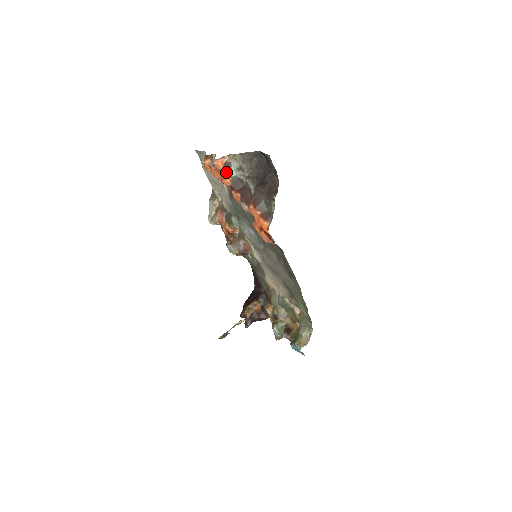
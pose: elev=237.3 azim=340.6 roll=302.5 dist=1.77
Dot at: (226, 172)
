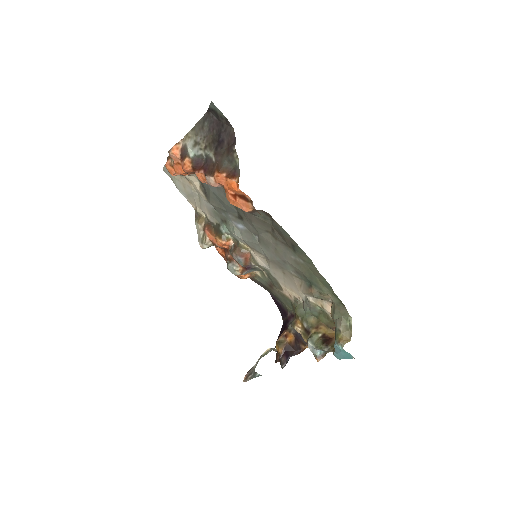
Dot at: (184, 156)
